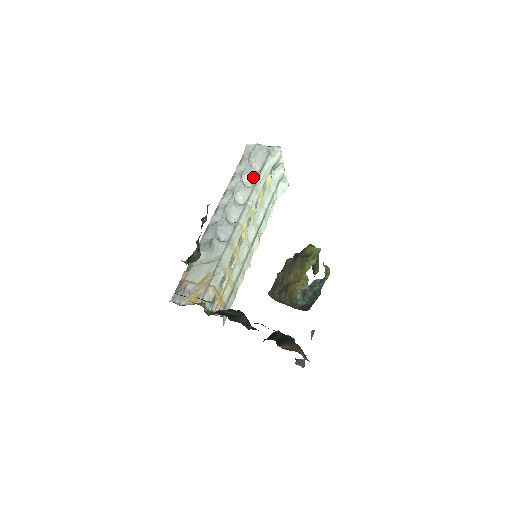
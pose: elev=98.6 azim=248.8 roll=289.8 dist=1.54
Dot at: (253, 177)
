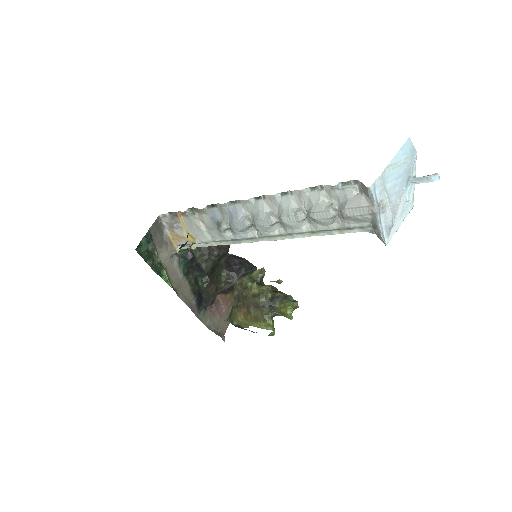
Dot at: (321, 225)
